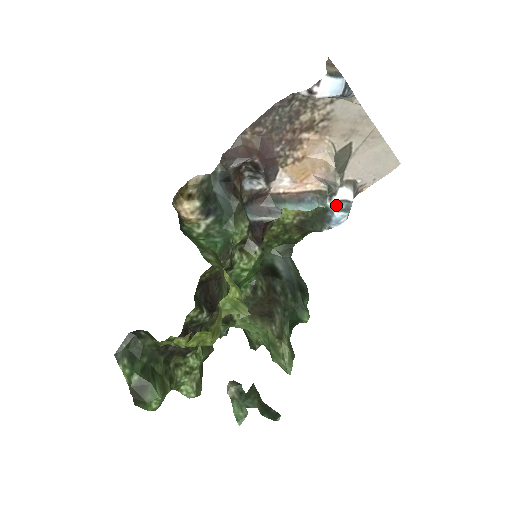
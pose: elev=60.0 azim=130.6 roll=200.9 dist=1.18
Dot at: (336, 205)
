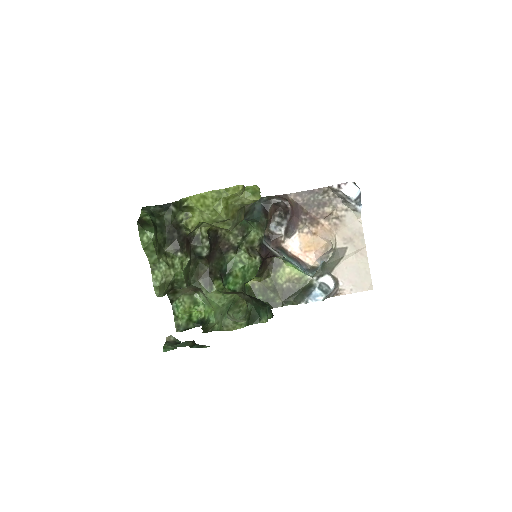
Dot at: (320, 284)
